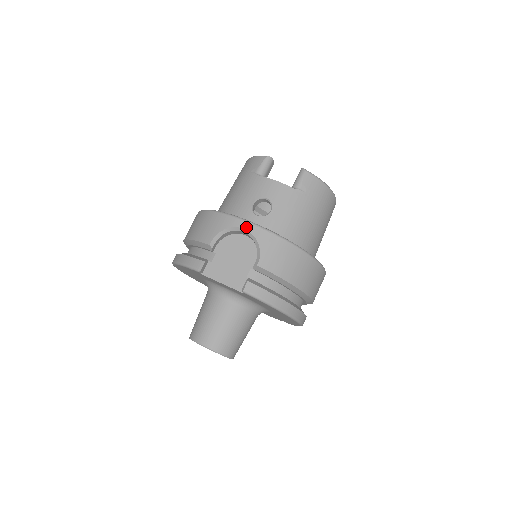
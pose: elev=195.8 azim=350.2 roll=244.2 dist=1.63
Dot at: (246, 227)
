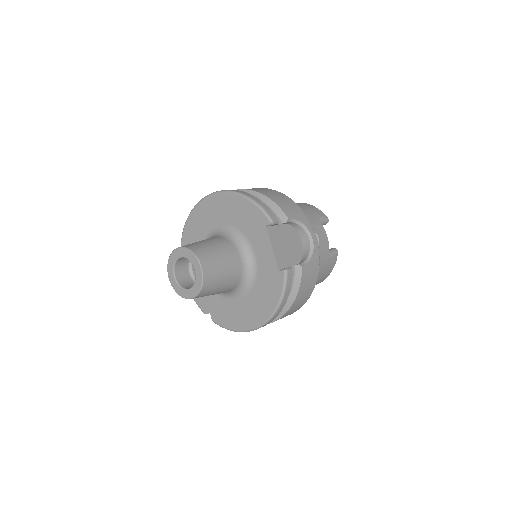
Dot at: (314, 239)
